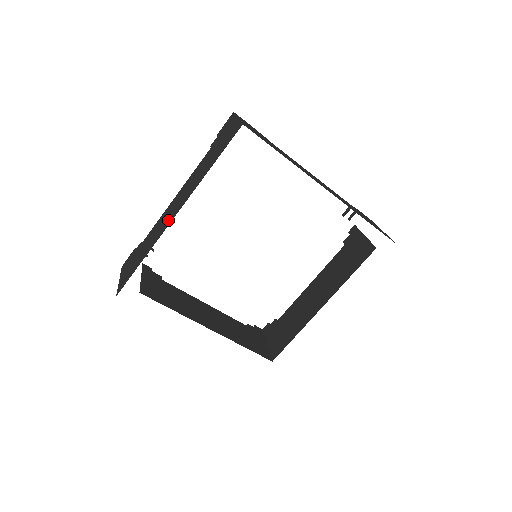
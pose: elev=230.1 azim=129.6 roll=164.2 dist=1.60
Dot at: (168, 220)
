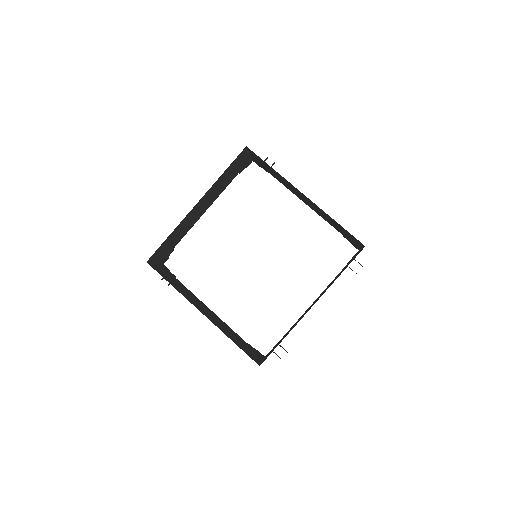
Dot at: occluded
